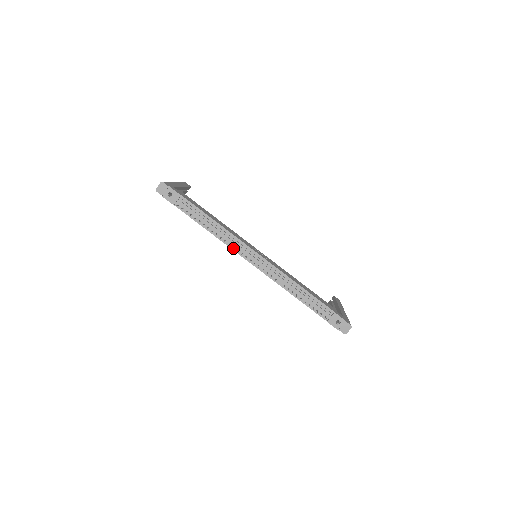
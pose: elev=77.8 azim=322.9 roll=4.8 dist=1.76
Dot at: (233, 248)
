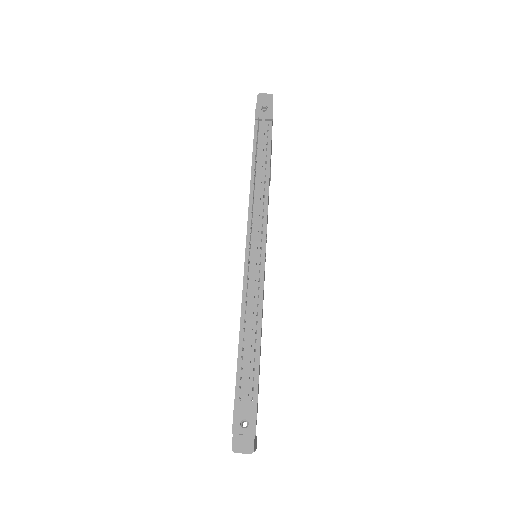
Dot at: (251, 210)
